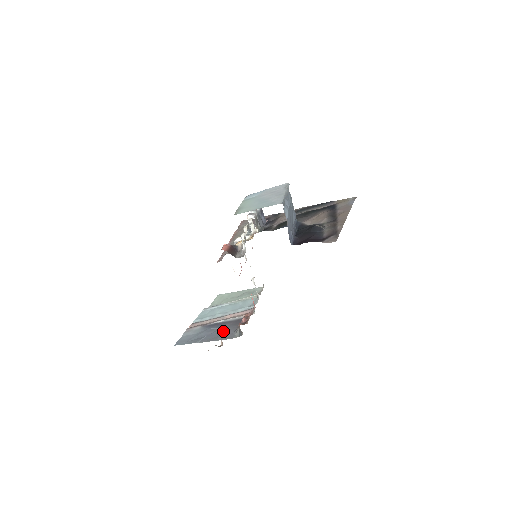
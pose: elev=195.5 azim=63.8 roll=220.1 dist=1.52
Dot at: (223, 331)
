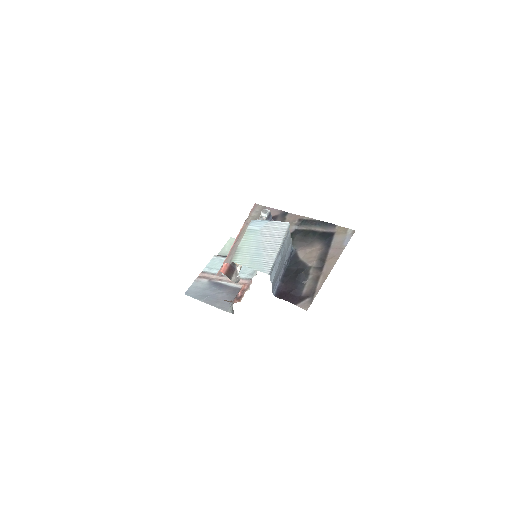
Dot at: (222, 297)
